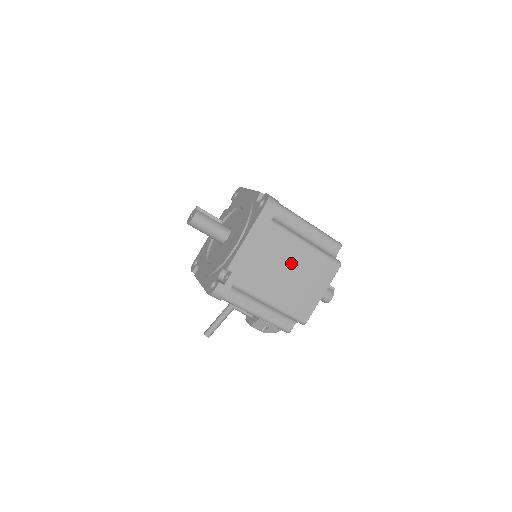
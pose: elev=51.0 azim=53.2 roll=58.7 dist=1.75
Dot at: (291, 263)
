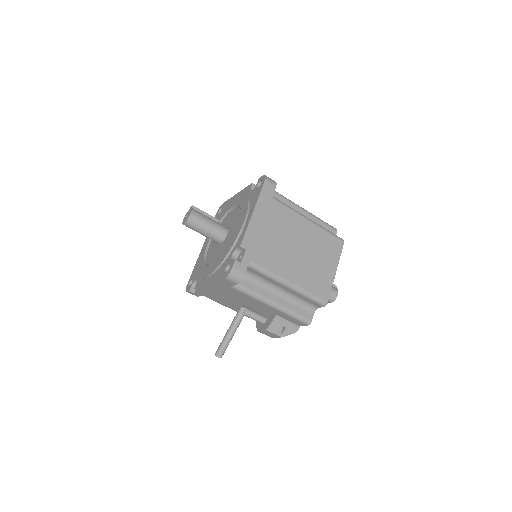
Dot at: (299, 239)
